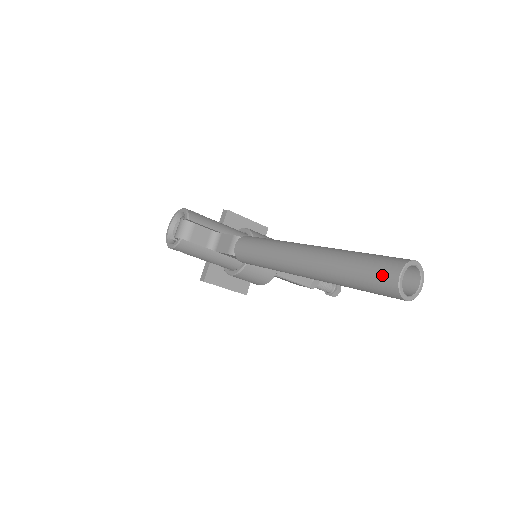
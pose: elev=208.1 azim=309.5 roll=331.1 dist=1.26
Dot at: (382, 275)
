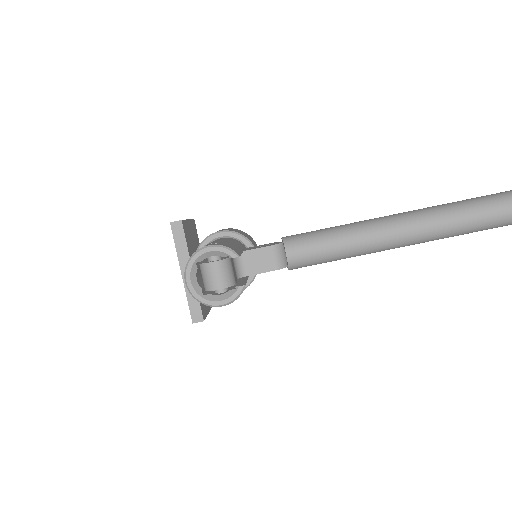
Dot at: (510, 212)
